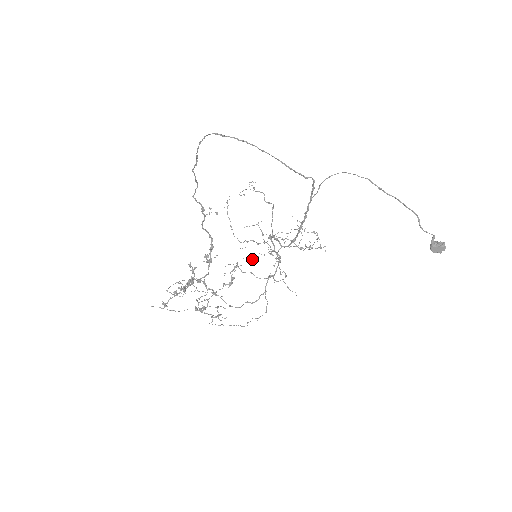
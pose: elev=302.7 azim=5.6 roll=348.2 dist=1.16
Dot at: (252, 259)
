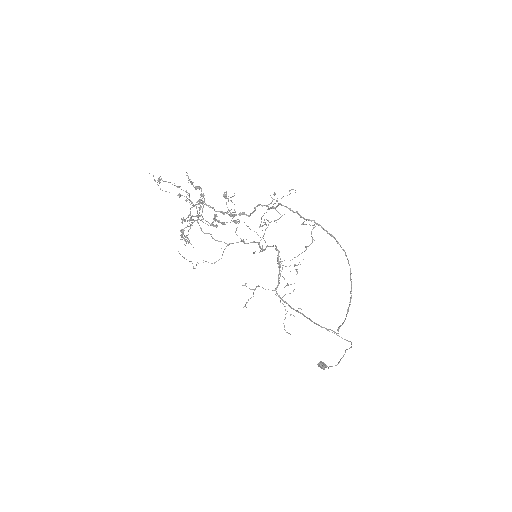
Dot at: (249, 228)
